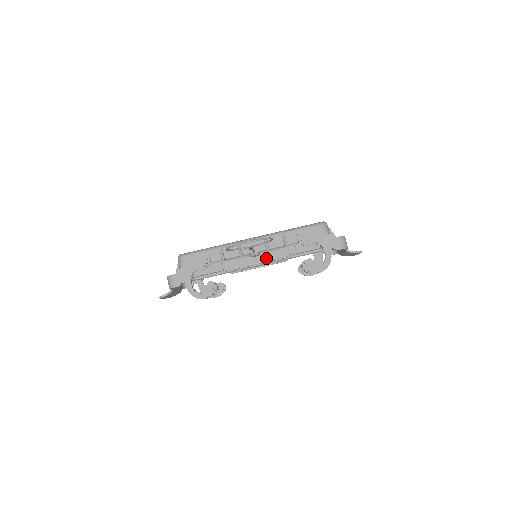
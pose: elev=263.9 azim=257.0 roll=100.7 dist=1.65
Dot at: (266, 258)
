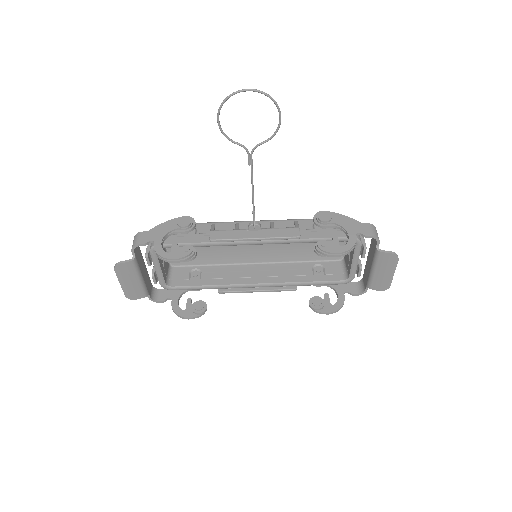
Dot at: (268, 234)
